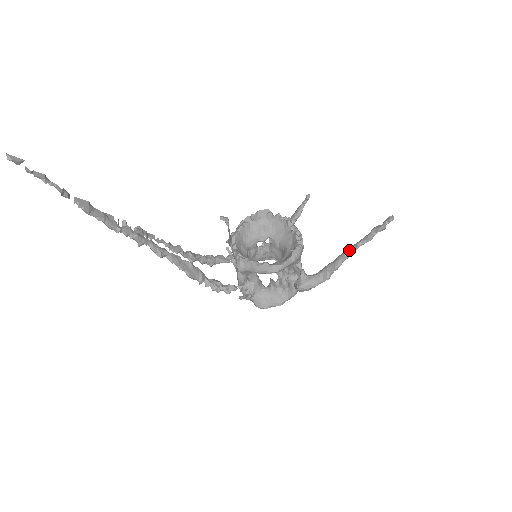
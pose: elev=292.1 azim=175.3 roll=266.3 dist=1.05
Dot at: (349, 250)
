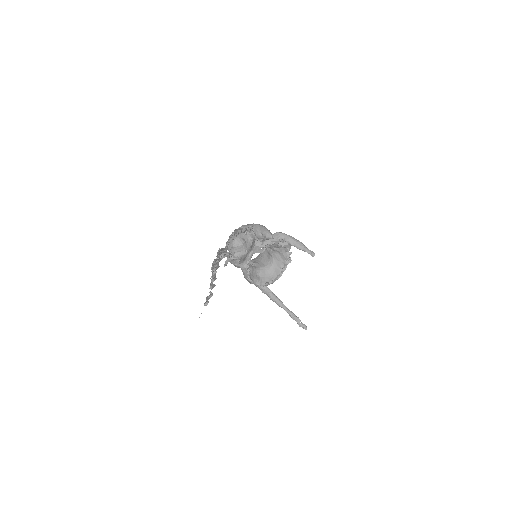
Dot at: (282, 306)
